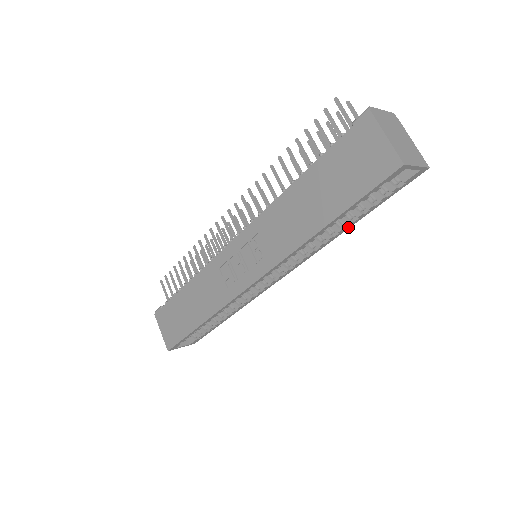
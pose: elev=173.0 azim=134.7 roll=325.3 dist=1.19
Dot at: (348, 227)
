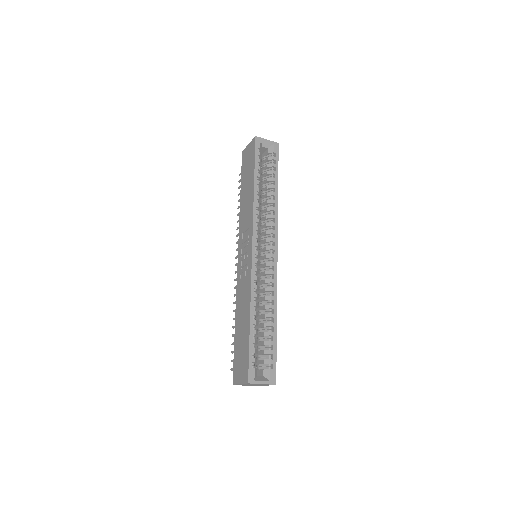
Dot at: (276, 191)
